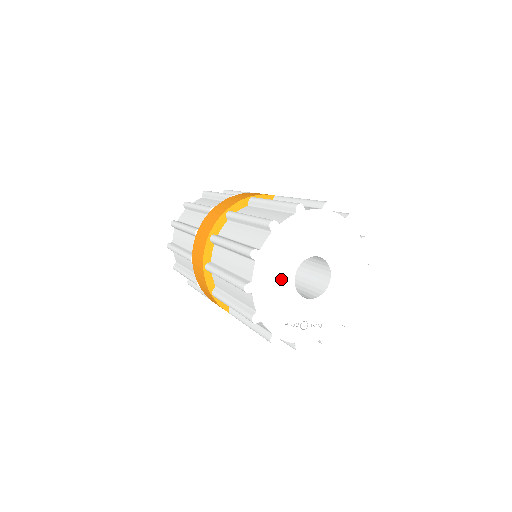
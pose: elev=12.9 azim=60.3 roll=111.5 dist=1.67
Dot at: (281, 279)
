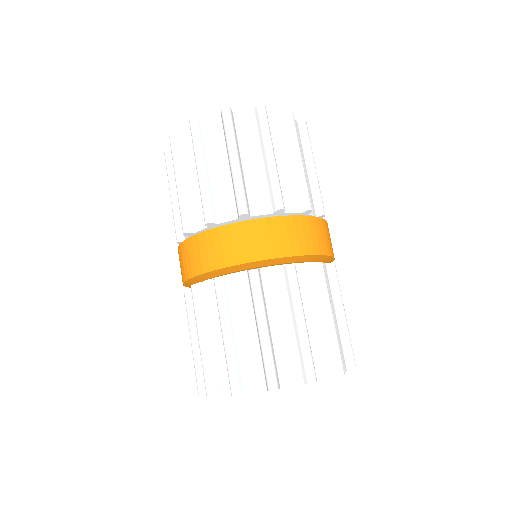
Dot at: occluded
